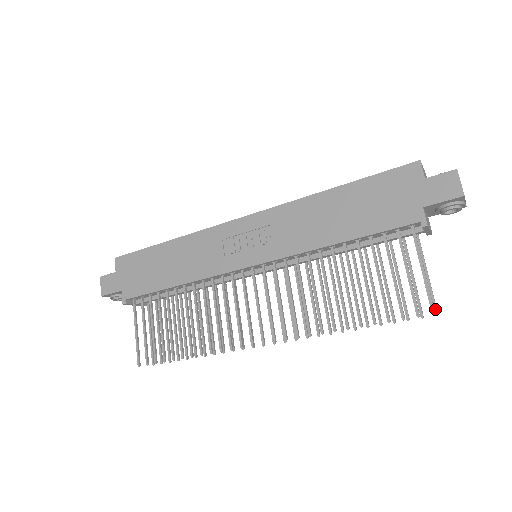
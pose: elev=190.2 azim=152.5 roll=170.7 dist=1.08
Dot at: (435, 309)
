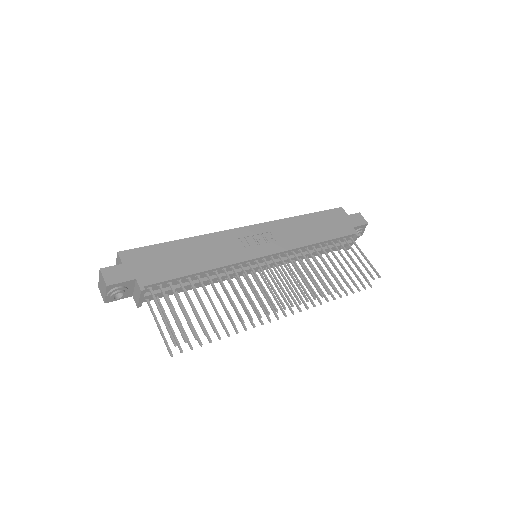
Dot at: occluded
